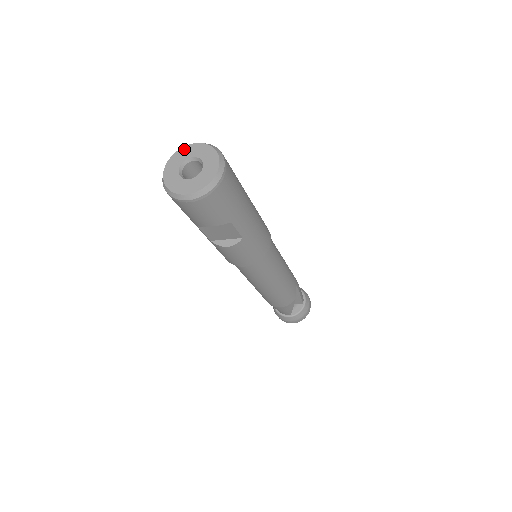
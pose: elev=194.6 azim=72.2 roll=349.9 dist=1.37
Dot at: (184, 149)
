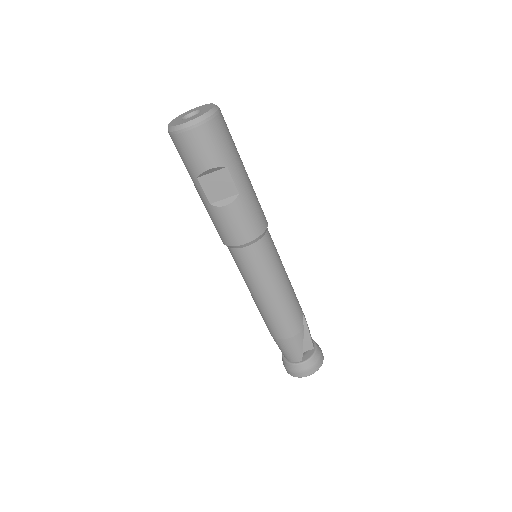
Dot at: (186, 112)
